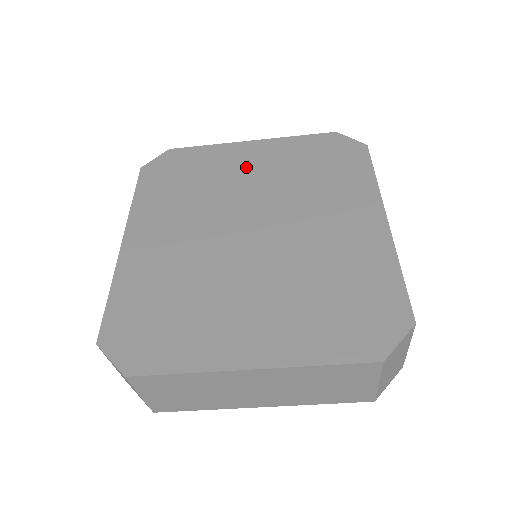
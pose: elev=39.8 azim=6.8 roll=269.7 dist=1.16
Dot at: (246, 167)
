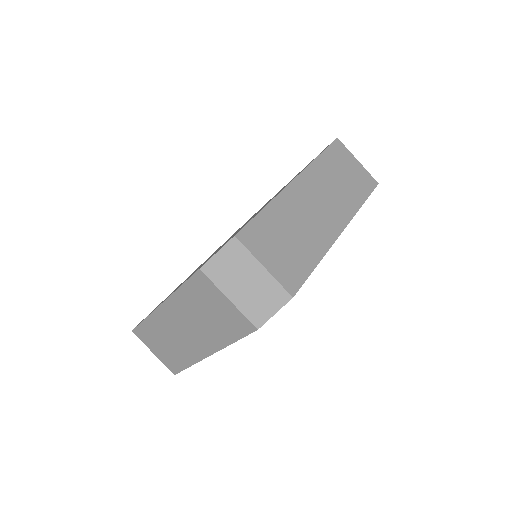
Dot at: occluded
